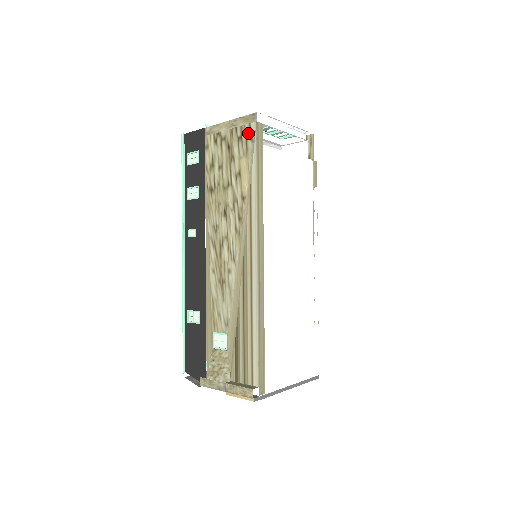
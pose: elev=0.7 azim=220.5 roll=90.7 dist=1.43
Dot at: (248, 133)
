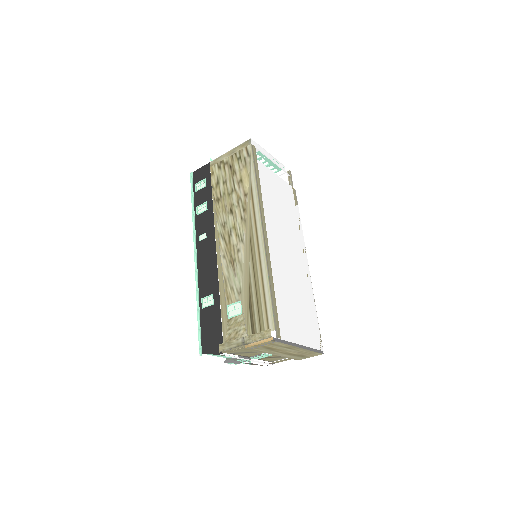
Dot at: (245, 153)
